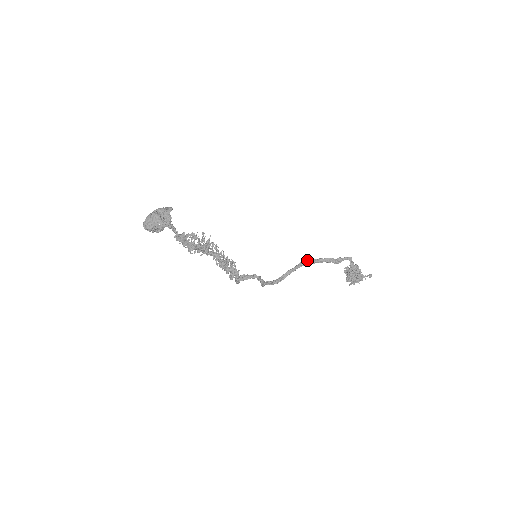
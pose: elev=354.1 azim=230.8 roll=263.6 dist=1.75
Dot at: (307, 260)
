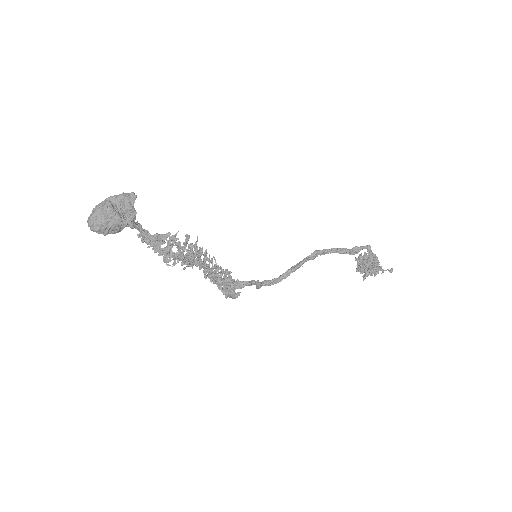
Dot at: (317, 252)
